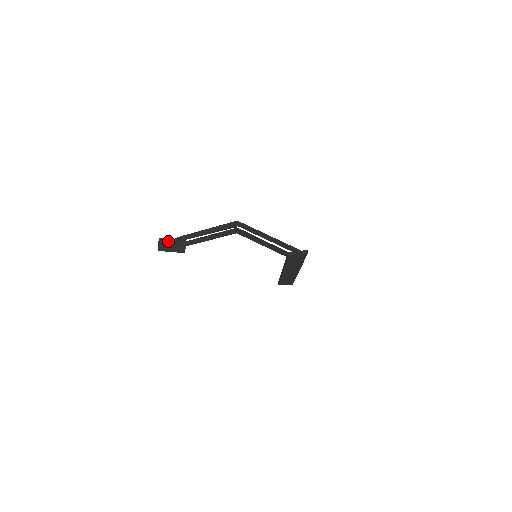
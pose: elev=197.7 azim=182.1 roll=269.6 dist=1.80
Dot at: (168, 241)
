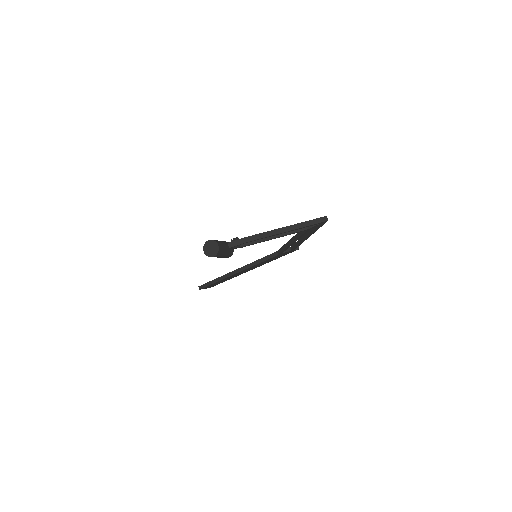
Dot at: (223, 243)
